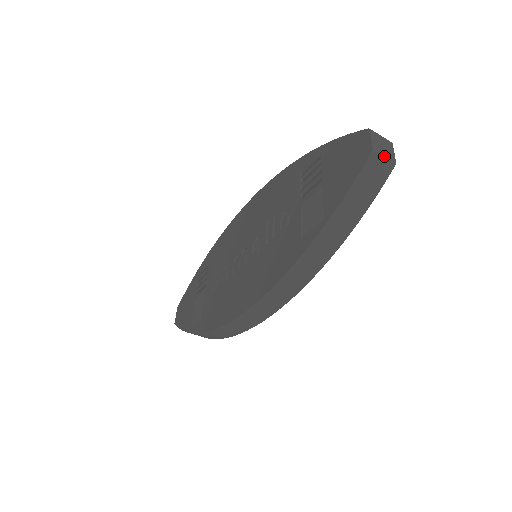
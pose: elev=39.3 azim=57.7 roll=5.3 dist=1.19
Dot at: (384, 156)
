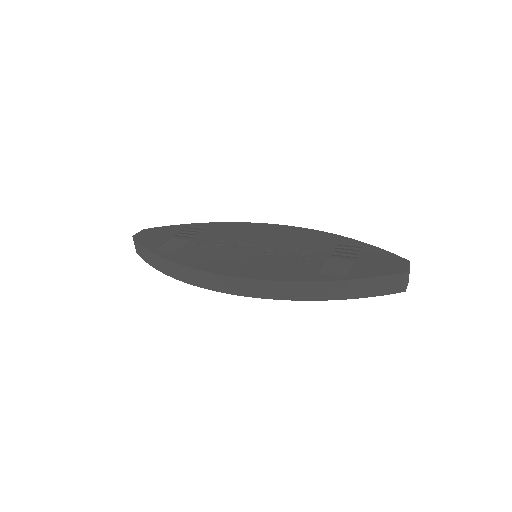
Dot at: occluded
